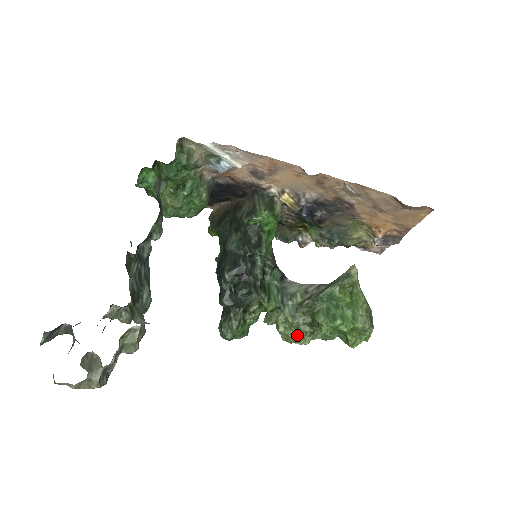
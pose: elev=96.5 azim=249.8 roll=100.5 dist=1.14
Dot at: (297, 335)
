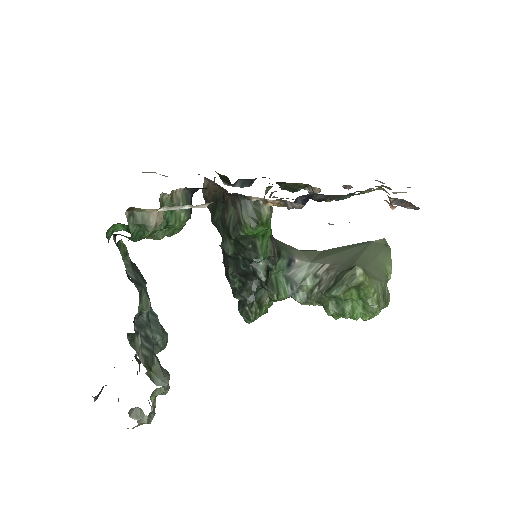
Dot at: occluded
